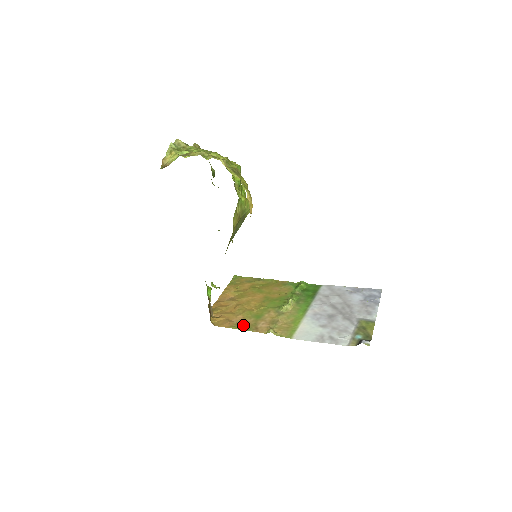
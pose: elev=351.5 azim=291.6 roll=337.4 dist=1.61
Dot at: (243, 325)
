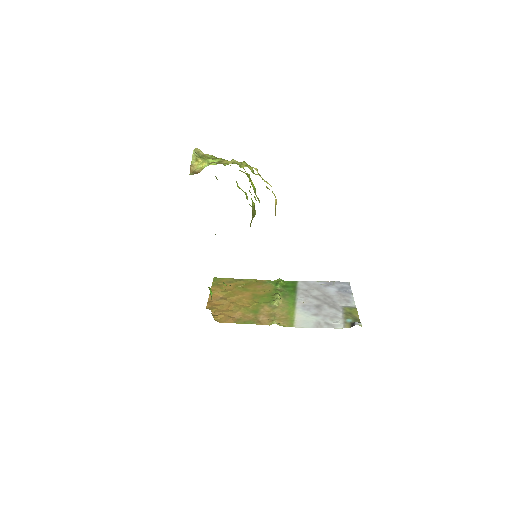
Dot at: (246, 320)
